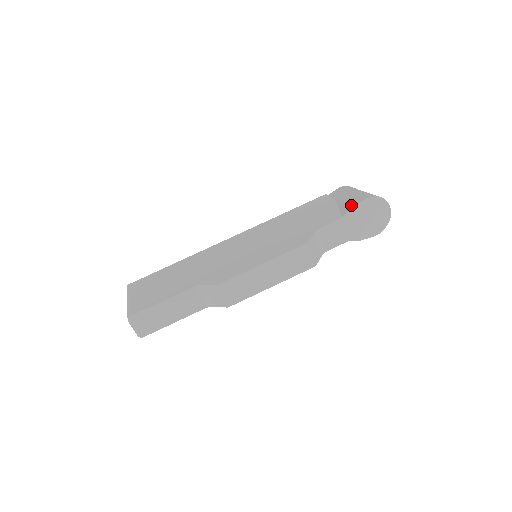
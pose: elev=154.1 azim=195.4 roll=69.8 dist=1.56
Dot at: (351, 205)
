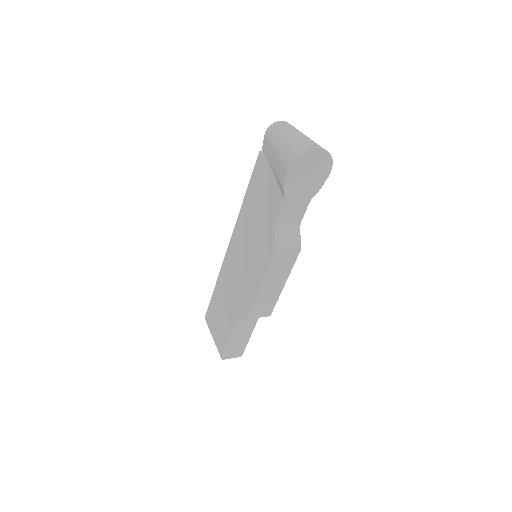
Dot at: (281, 182)
